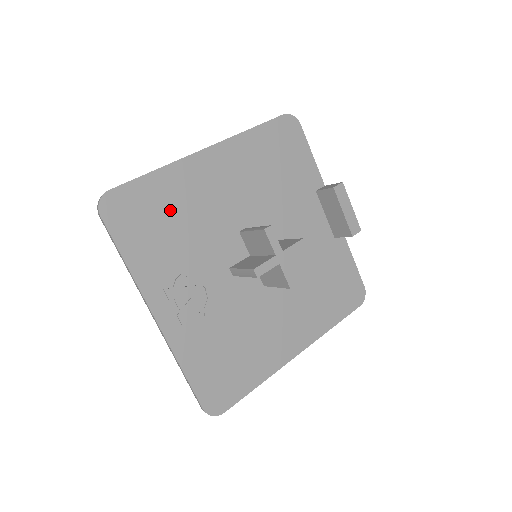
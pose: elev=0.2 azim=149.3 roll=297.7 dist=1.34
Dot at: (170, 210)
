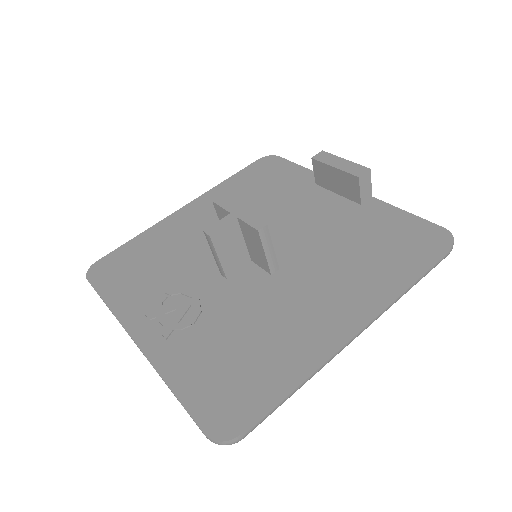
Dot at: (151, 254)
